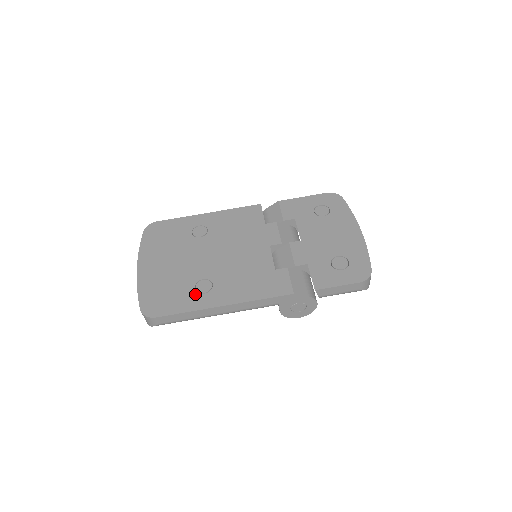
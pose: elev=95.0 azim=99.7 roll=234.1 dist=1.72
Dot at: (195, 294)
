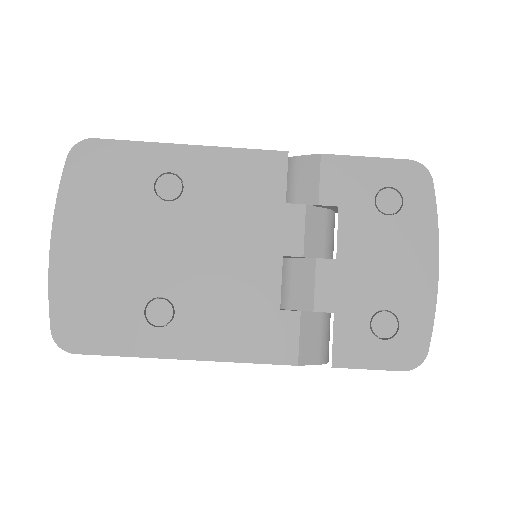
Dot at: (143, 325)
